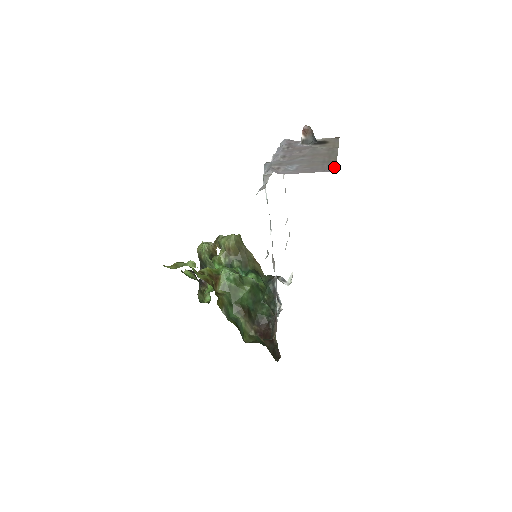
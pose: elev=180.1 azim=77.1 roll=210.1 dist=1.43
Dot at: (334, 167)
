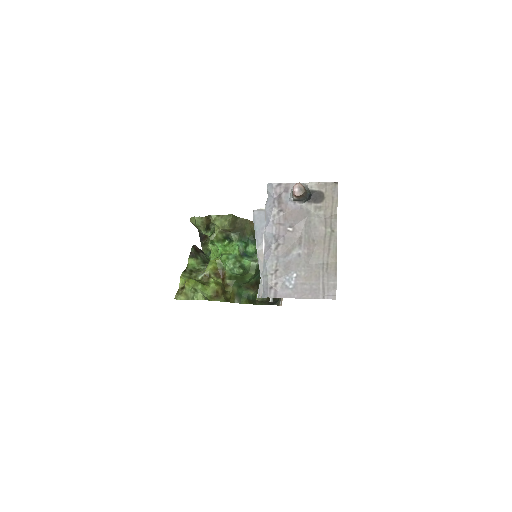
Dot at: (334, 288)
